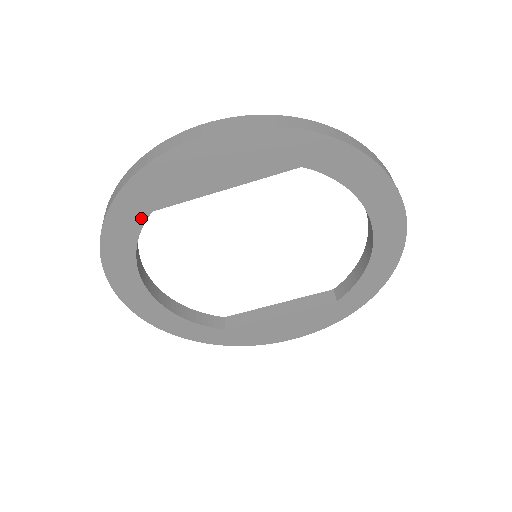
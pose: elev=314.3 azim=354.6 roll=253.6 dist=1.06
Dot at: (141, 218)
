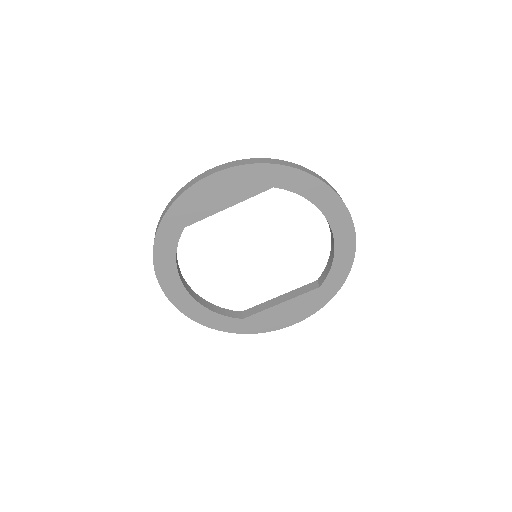
Dot at: (178, 233)
